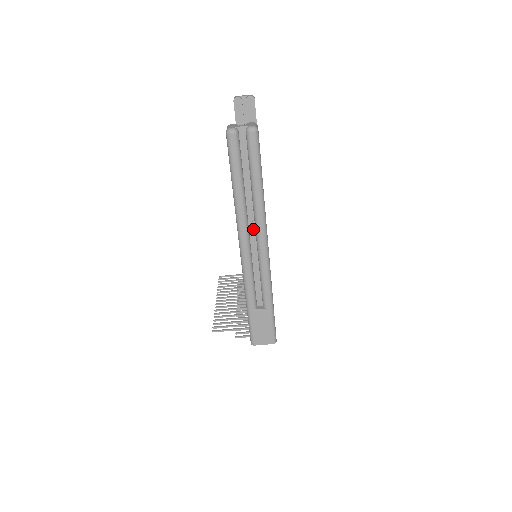
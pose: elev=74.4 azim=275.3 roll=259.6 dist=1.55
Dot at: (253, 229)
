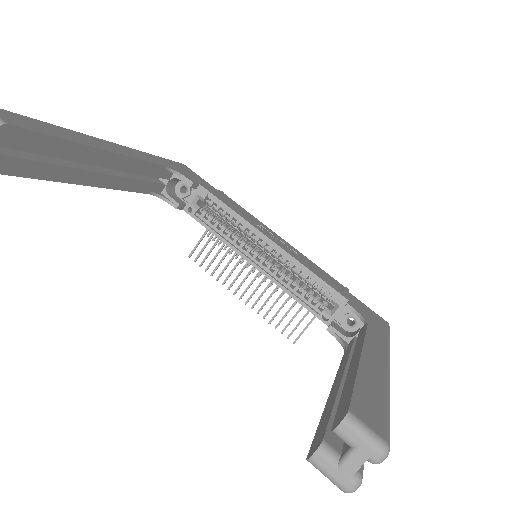
Dot at: occluded
